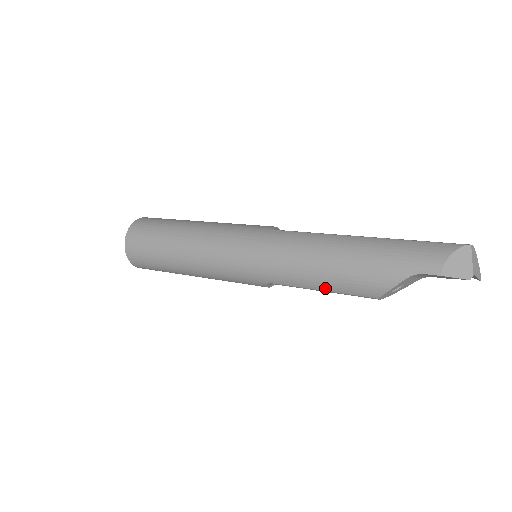
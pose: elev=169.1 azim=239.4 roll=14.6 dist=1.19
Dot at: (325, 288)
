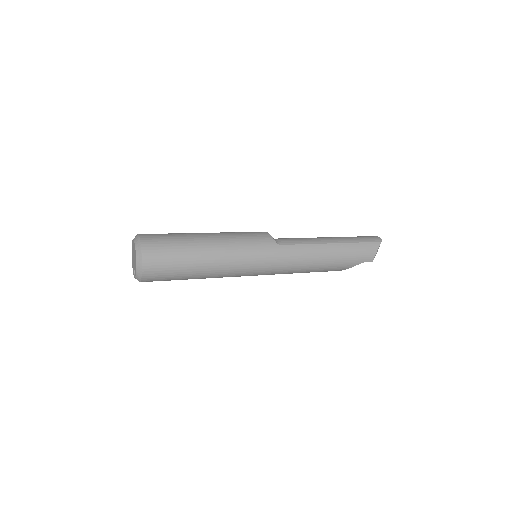
Dot at: occluded
